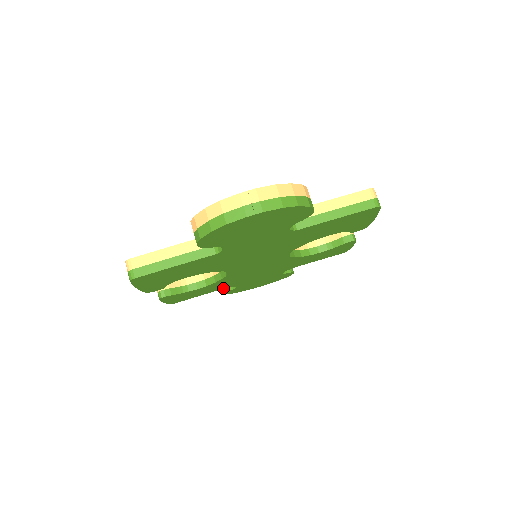
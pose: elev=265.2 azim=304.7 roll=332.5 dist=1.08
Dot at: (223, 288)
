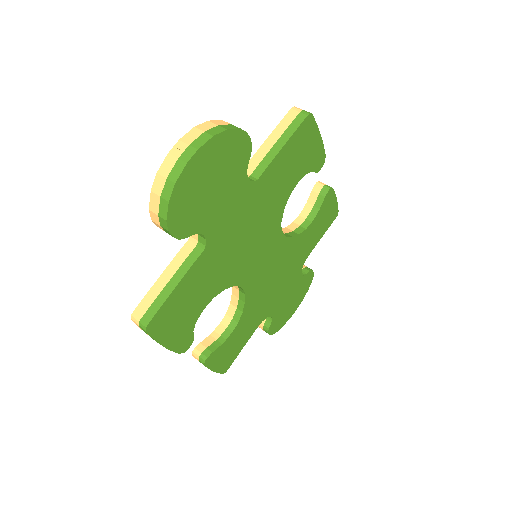
Dot at: (259, 323)
